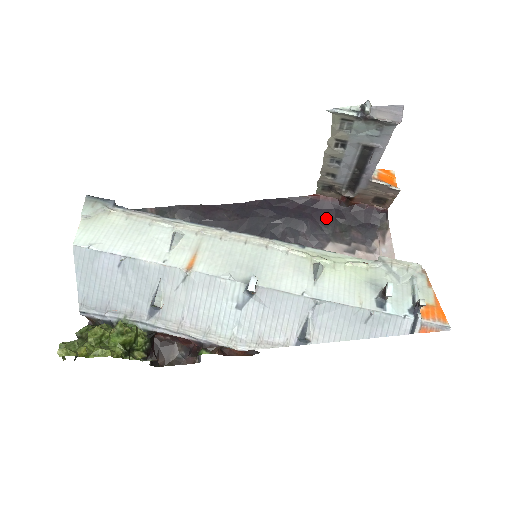
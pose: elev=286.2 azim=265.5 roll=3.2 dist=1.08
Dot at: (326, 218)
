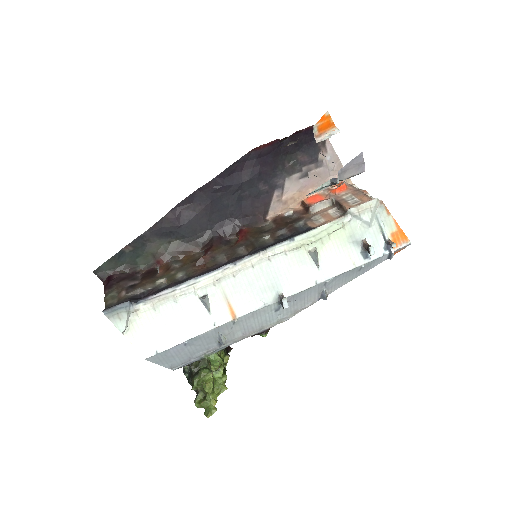
Dot at: (273, 161)
